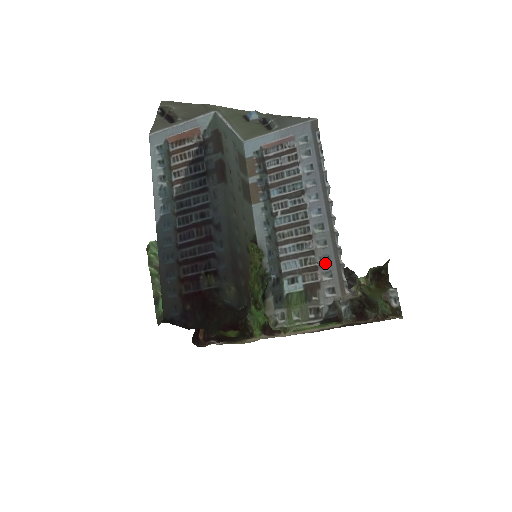
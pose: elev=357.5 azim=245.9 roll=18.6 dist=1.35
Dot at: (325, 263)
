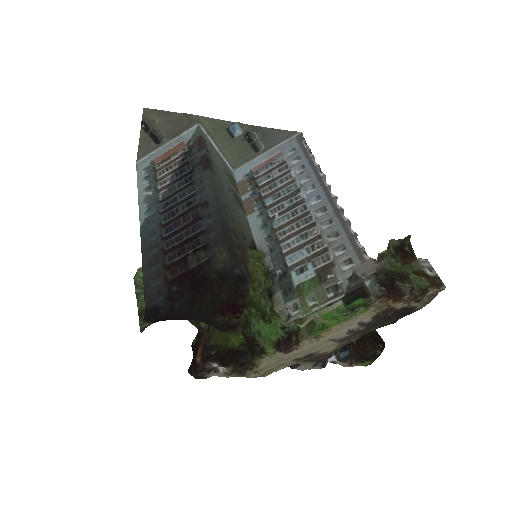
Dot at: (335, 239)
